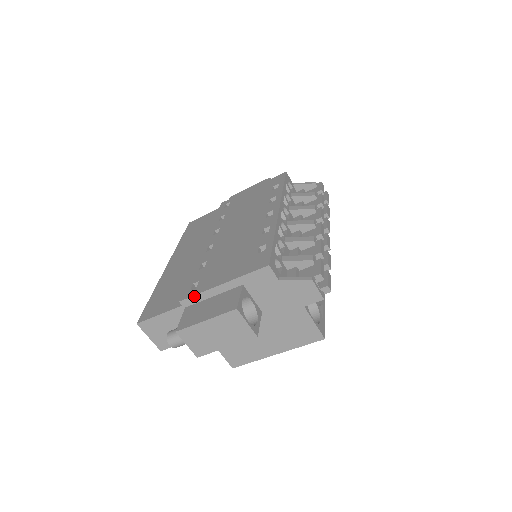
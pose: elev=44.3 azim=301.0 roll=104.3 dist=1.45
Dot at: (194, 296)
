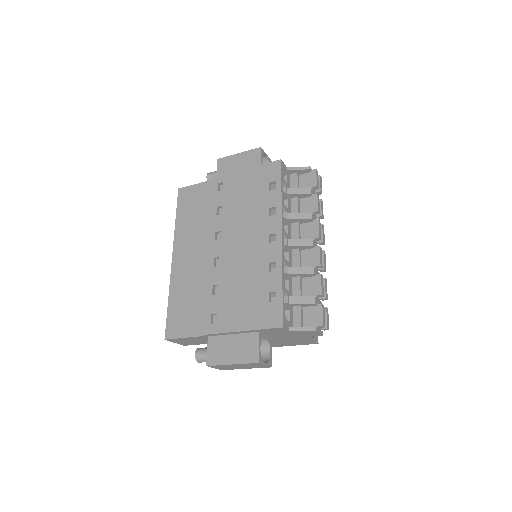
Dot at: (216, 334)
